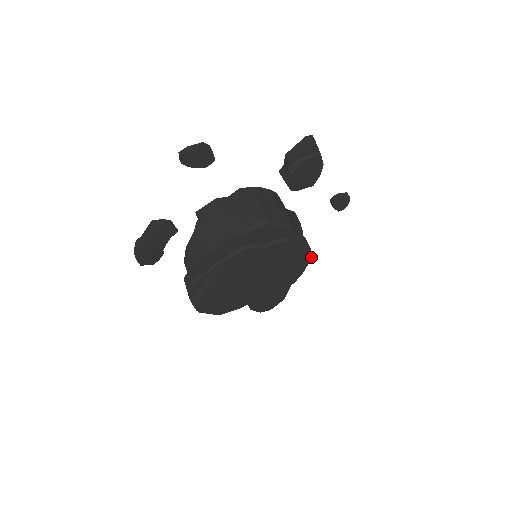
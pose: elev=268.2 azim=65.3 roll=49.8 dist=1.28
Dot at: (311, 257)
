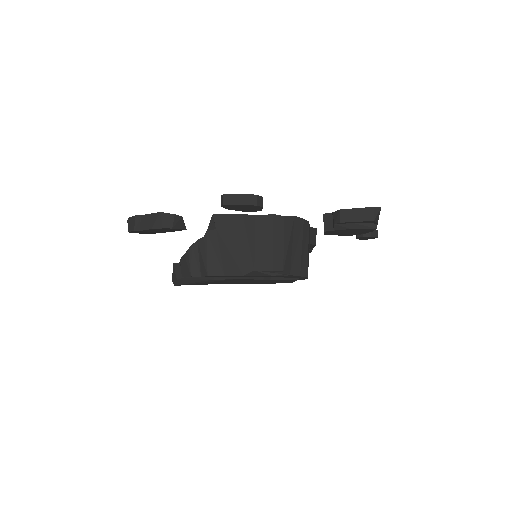
Dot at: occluded
